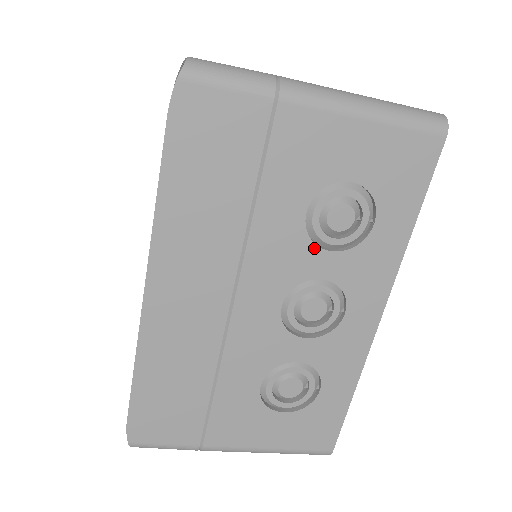
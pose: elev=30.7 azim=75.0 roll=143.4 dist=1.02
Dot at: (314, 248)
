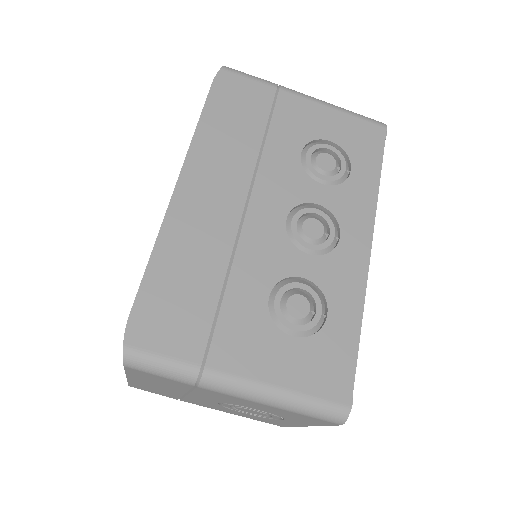
Dot at: (309, 179)
